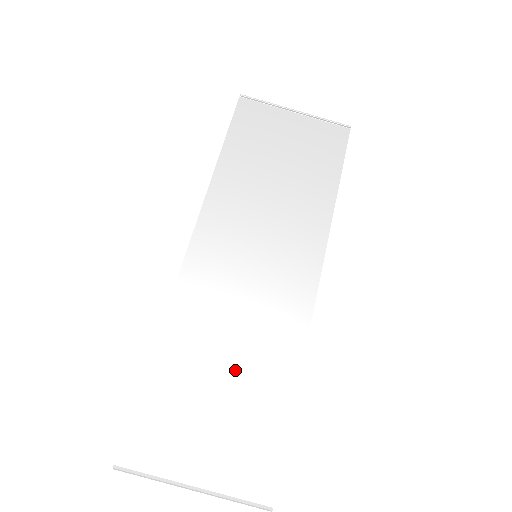
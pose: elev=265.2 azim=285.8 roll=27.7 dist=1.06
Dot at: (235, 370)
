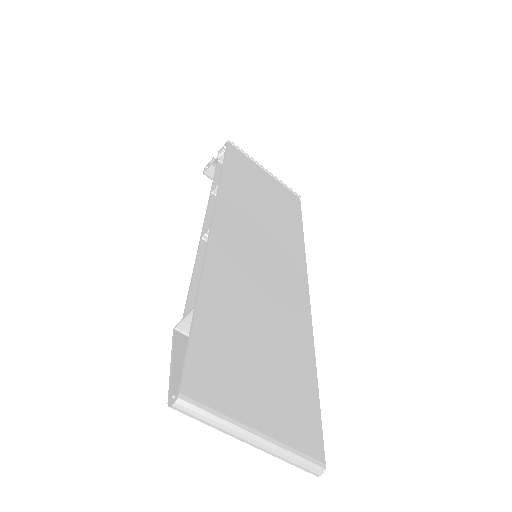
Dot at: (268, 335)
